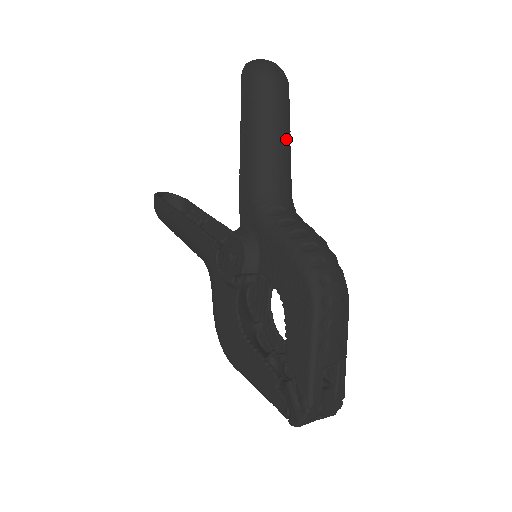
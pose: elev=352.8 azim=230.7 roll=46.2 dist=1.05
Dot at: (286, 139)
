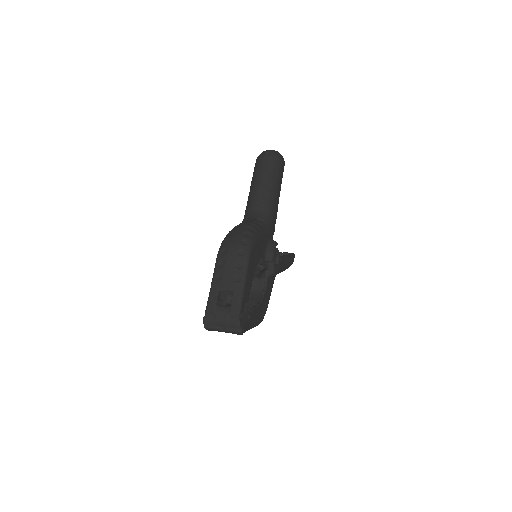
Dot at: (264, 184)
